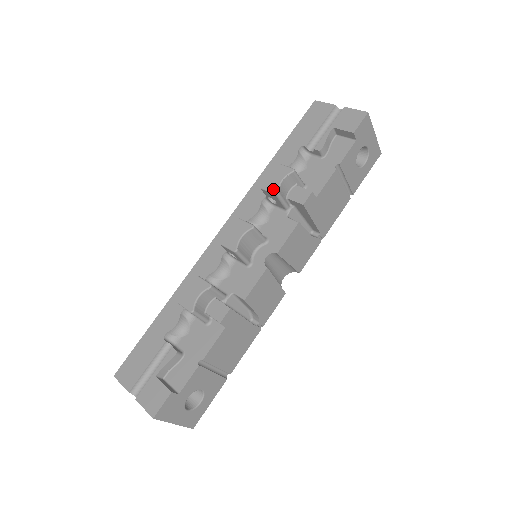
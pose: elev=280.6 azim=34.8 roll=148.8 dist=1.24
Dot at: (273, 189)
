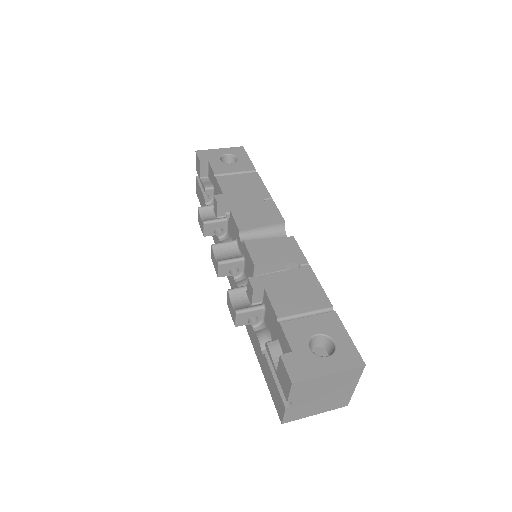
Dot at: (202, 226)
